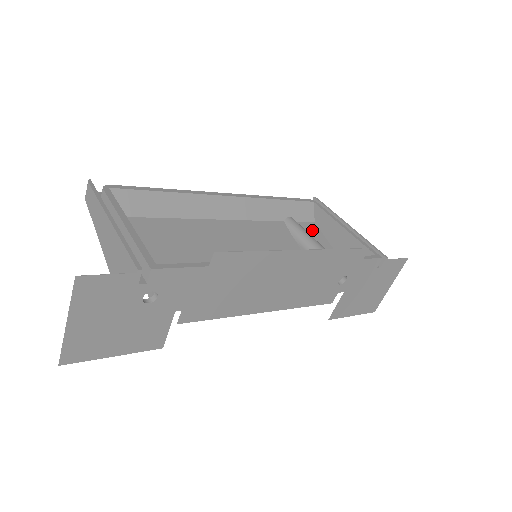
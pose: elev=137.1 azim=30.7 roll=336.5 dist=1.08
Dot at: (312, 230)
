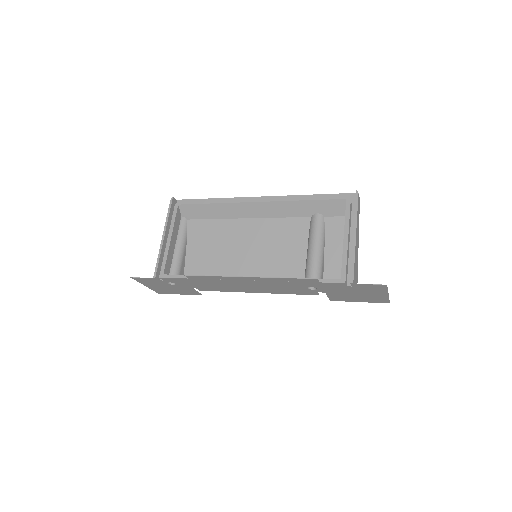
Dot at: (337, 226)
